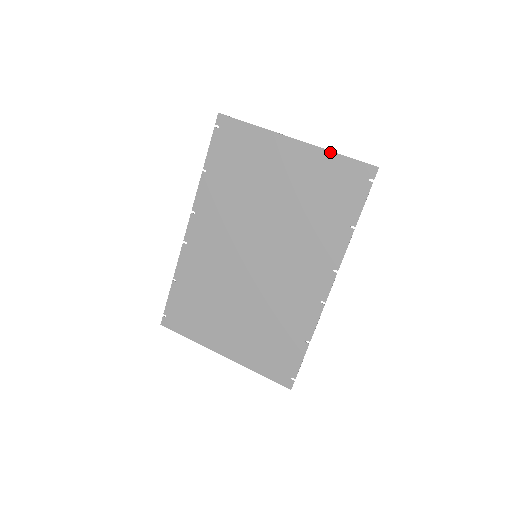
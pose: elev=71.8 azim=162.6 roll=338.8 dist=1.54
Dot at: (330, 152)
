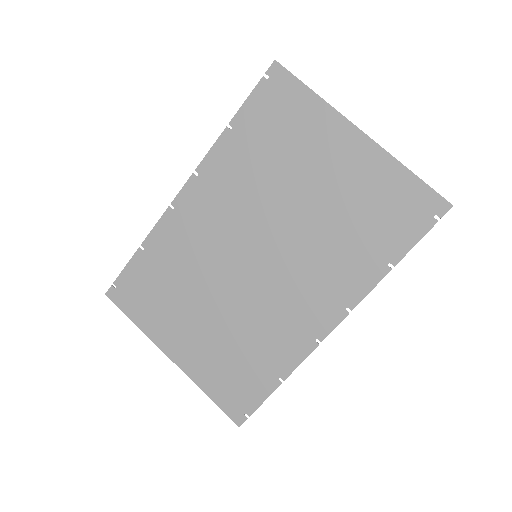
Dot at: (399, 164)
